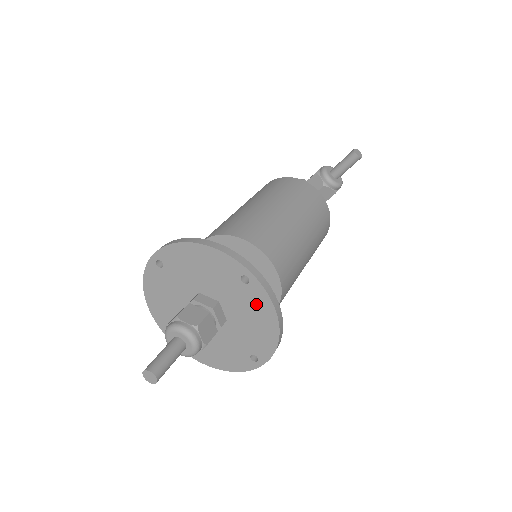
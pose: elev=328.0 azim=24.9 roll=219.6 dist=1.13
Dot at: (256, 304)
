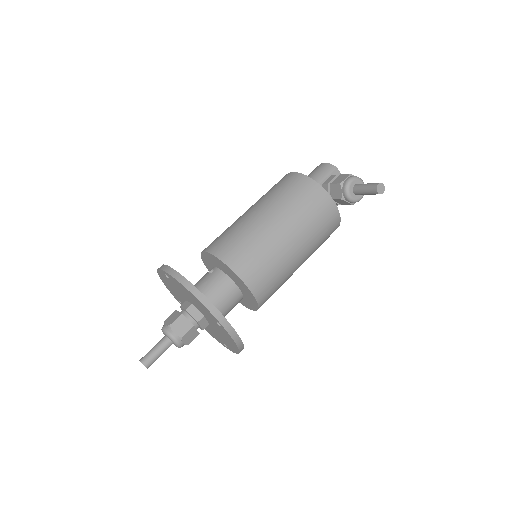
Dot at: (226, 335)
